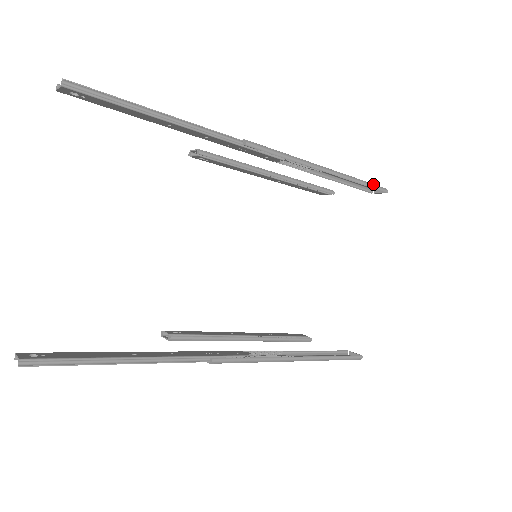
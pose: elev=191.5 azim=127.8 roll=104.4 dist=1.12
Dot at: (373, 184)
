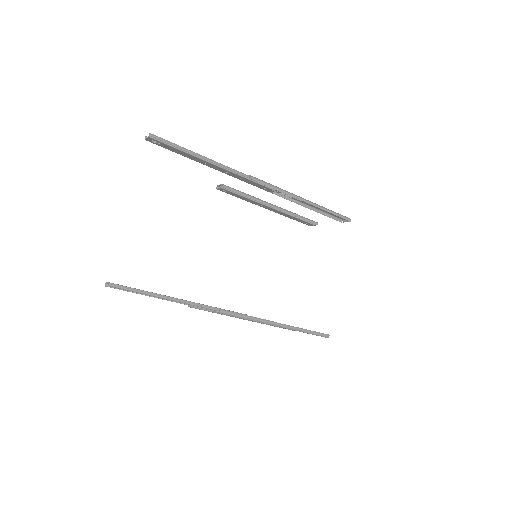
Dot at: (340, 214)
